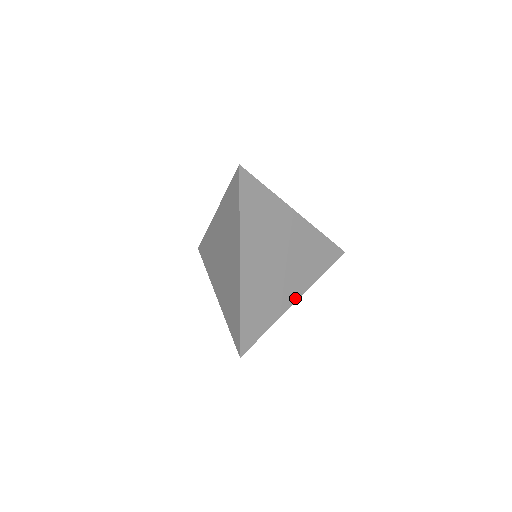
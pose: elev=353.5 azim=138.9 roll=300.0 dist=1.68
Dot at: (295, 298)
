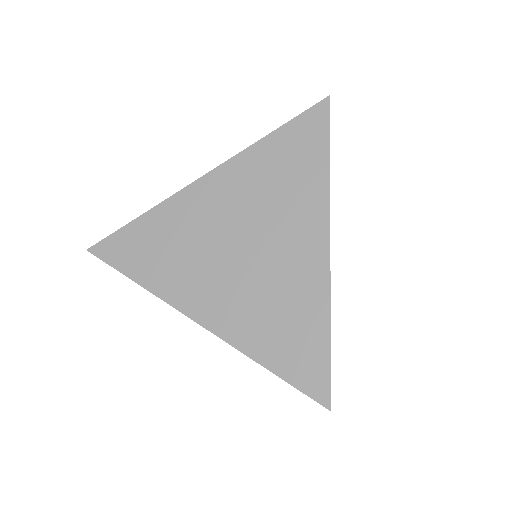
Dot at: occluded
